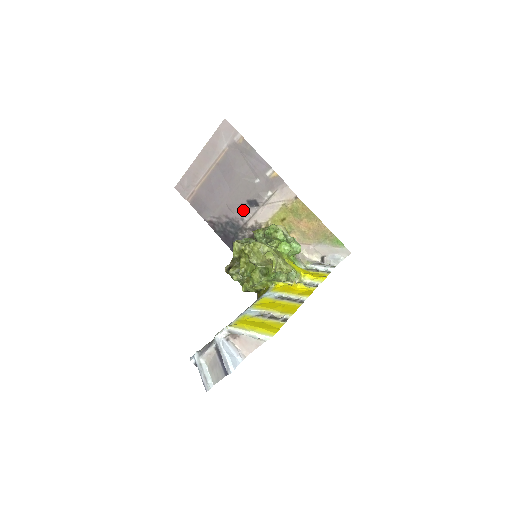
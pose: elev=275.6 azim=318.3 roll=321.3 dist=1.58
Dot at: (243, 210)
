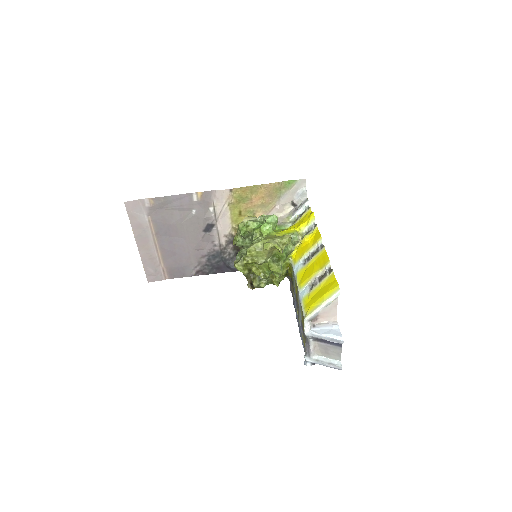
Dot at: (208, 240)
